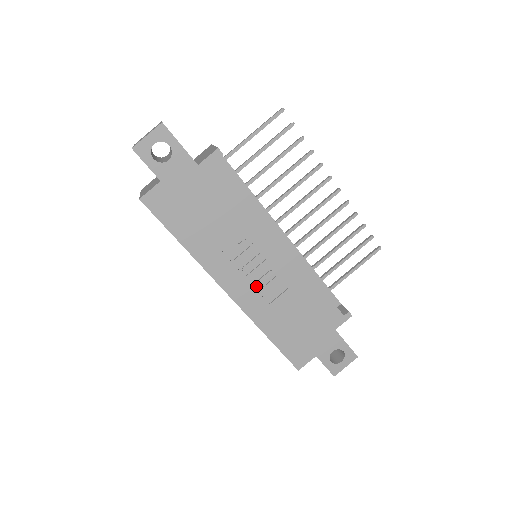
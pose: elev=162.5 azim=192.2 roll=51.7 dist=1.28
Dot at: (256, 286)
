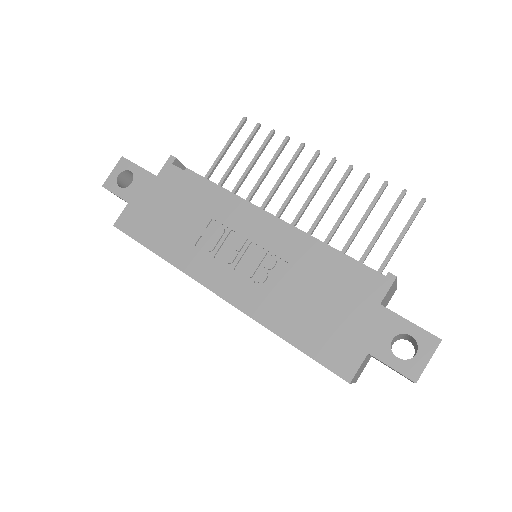
Dot at: (247, 275)
